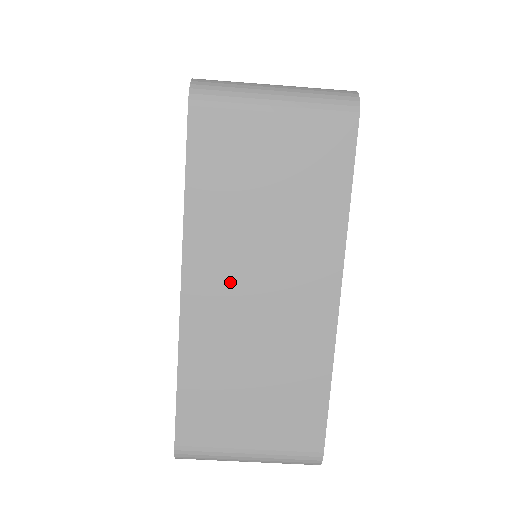
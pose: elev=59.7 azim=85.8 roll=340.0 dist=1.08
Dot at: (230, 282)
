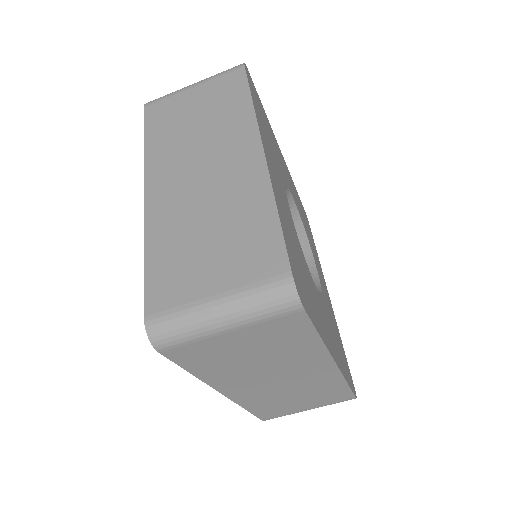
Dot at: (254, 384)
